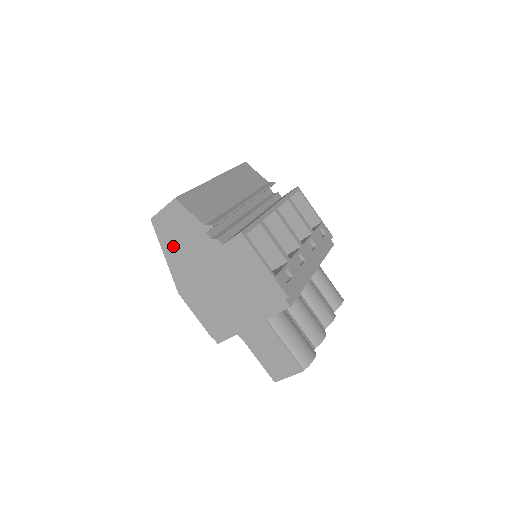
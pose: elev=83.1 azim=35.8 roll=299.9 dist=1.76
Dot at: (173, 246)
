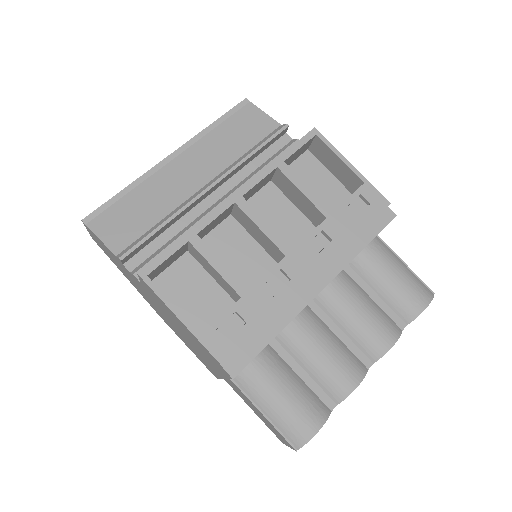
Dot at: (121, 270)
